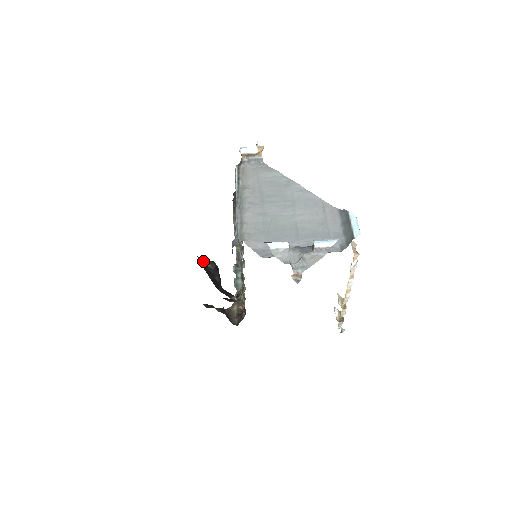
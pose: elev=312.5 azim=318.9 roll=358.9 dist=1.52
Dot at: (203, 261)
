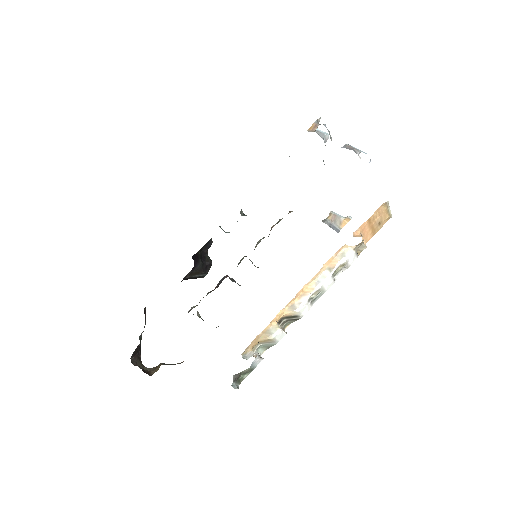
Dot at: (211, 242)
